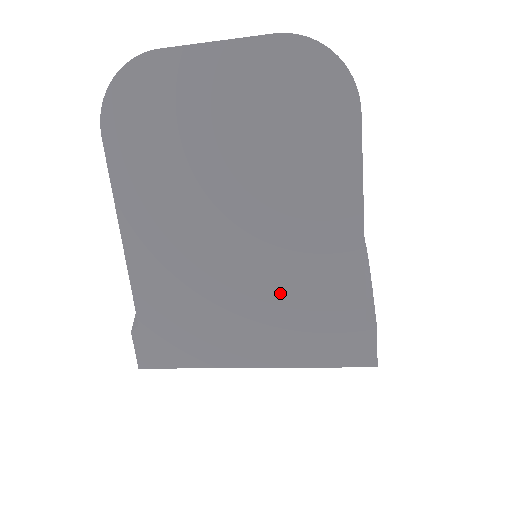
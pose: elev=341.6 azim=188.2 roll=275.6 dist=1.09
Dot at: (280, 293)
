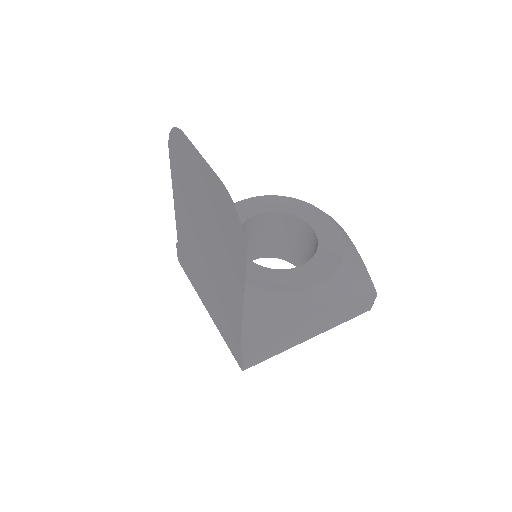
Dot at: (216, 296)
